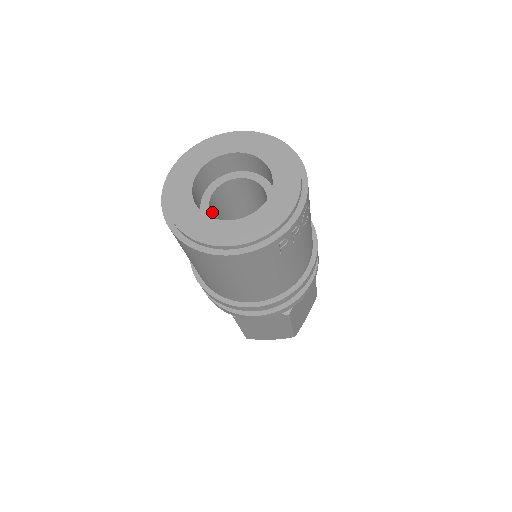
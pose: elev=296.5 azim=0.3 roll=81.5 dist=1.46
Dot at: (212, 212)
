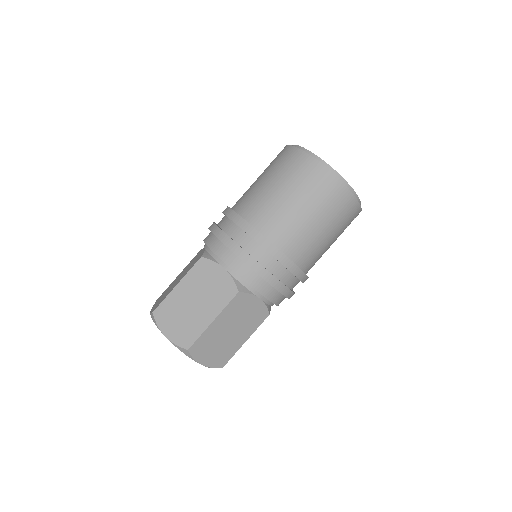
Dot at: occluded
